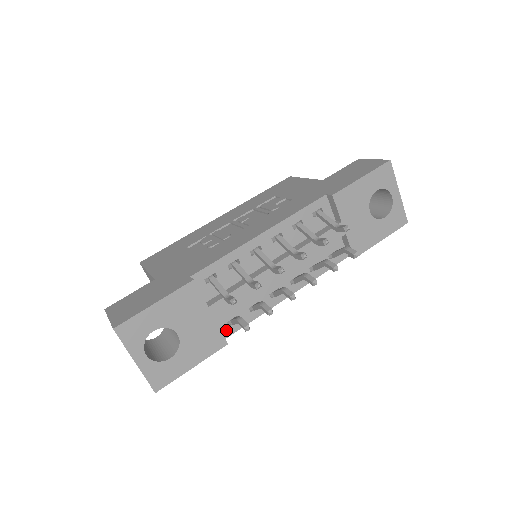
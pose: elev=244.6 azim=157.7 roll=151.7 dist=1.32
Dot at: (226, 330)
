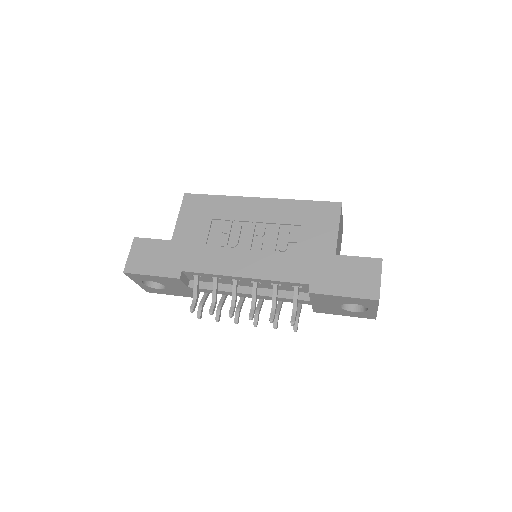
Dot at: occluded
